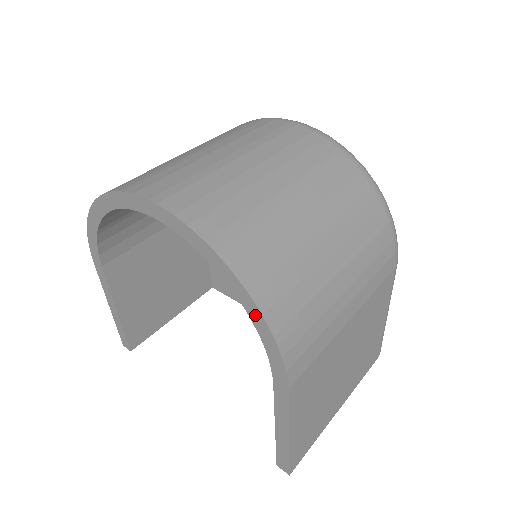
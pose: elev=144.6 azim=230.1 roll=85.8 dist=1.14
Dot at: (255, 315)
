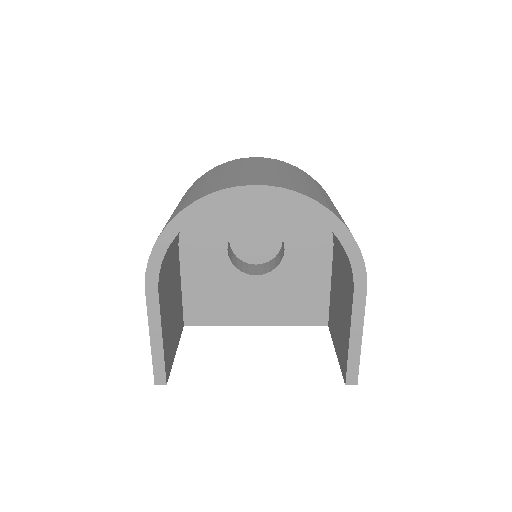
Dot at: (346, 238)
